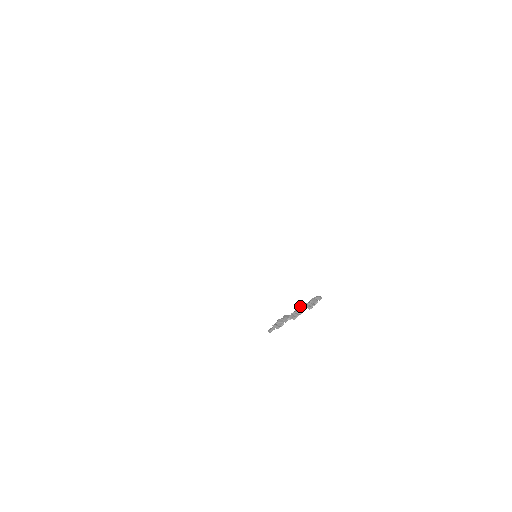
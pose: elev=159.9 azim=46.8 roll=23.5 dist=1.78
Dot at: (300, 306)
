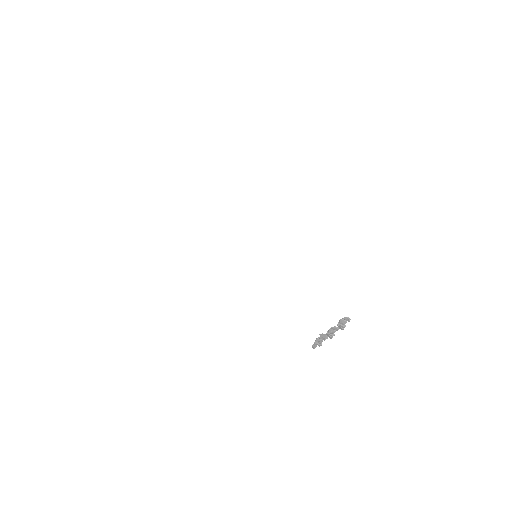
Dot at: (332, 327)
